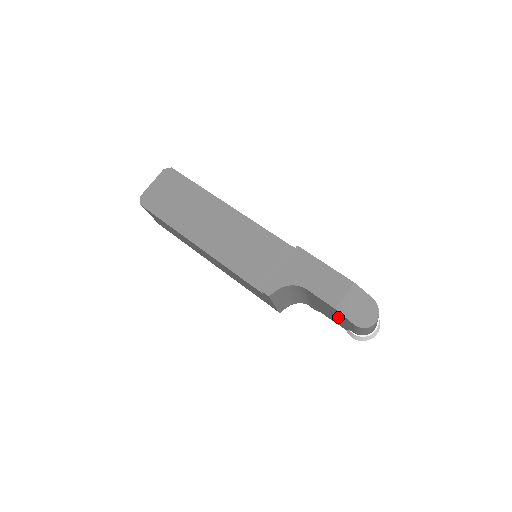
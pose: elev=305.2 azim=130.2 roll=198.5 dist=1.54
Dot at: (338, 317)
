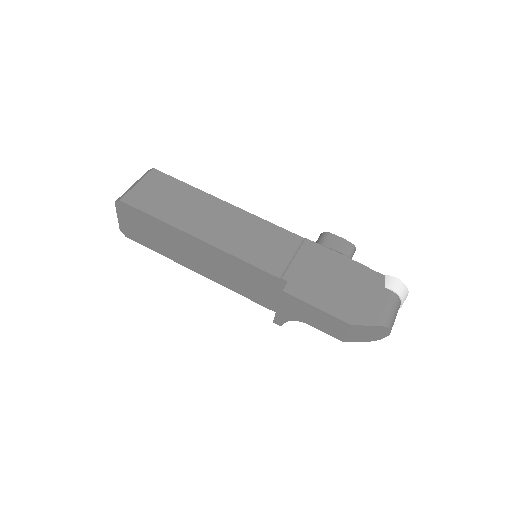
Dot at: occluded
